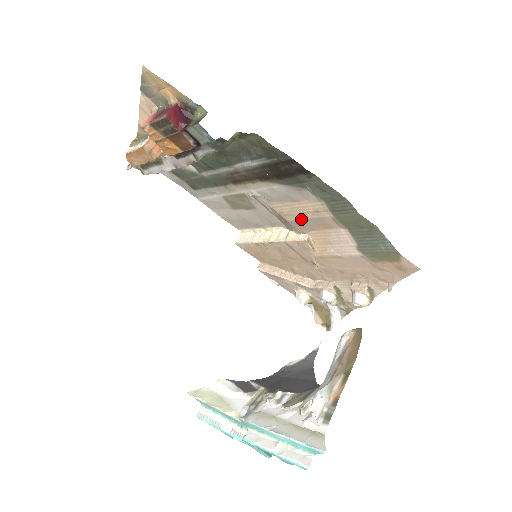
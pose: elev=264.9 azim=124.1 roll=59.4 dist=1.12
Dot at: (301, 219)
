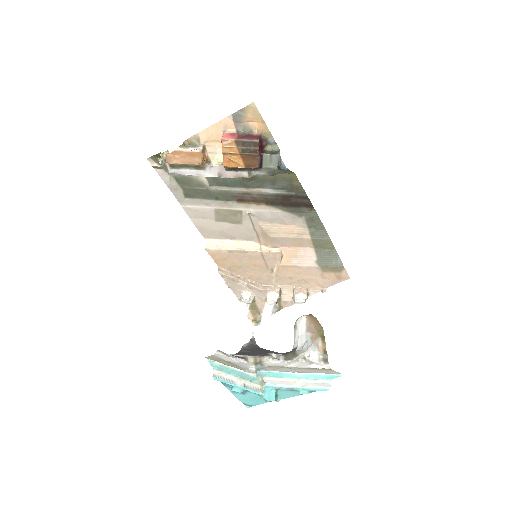
Dot at: (283, 237)
